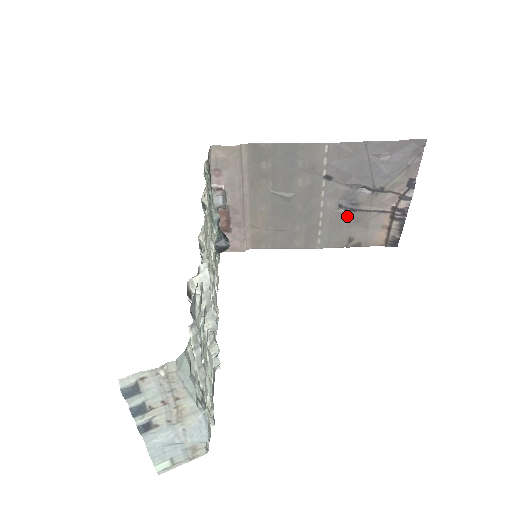
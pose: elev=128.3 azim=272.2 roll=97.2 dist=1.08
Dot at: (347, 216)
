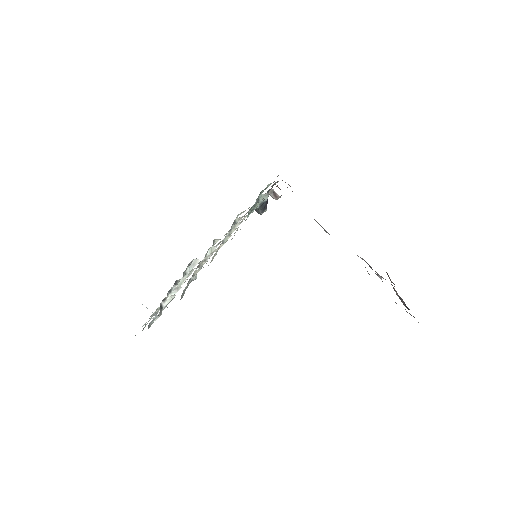
Dot at: occluded
